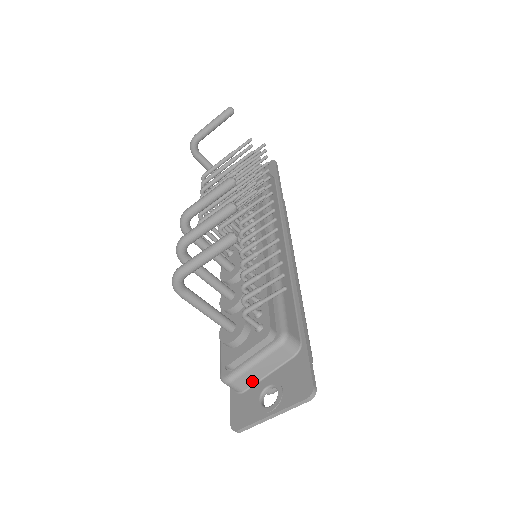
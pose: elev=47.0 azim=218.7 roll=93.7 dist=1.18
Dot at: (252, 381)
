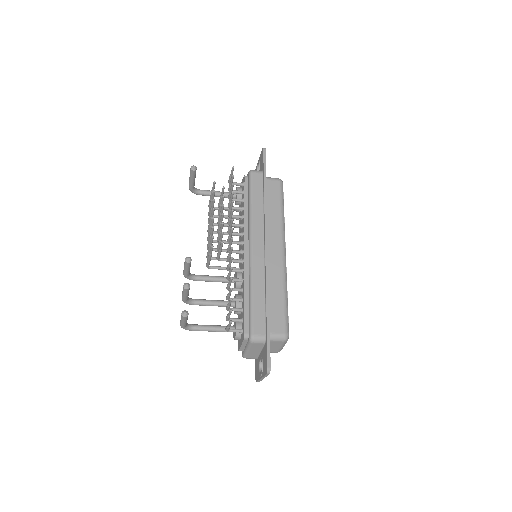
Dot at: (256, 355)
